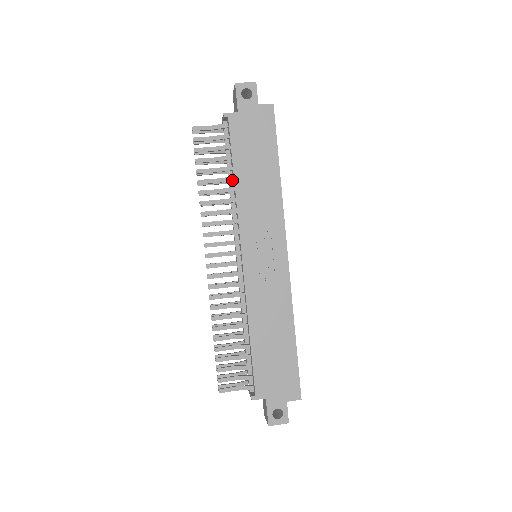
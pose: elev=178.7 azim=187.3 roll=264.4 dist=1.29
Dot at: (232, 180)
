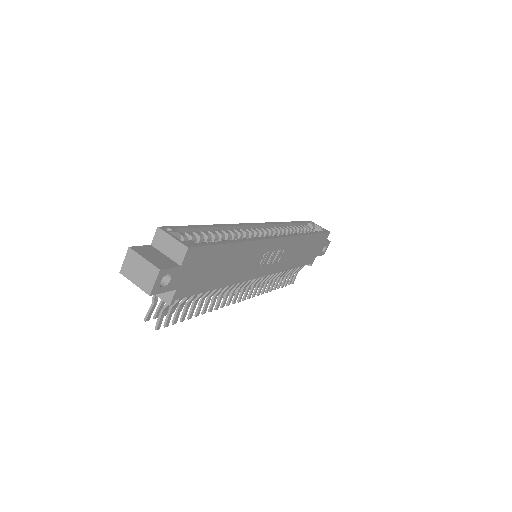
Dot at: occluded
